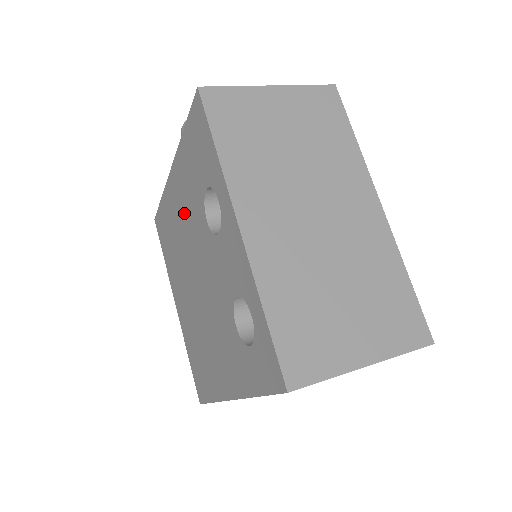
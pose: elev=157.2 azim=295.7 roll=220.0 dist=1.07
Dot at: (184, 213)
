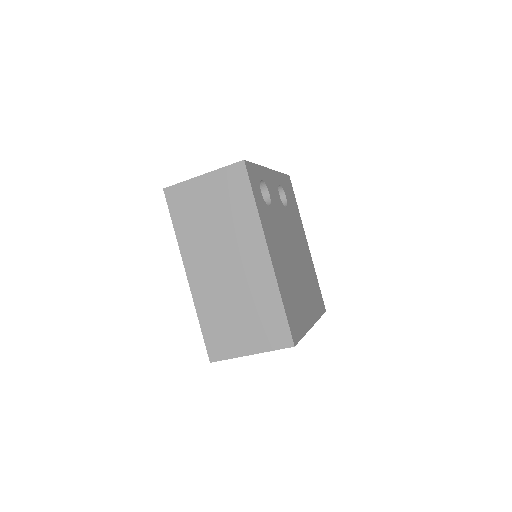
Dot at: occluded
